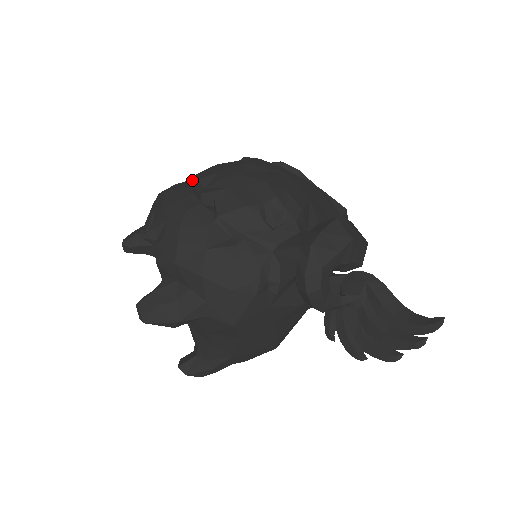
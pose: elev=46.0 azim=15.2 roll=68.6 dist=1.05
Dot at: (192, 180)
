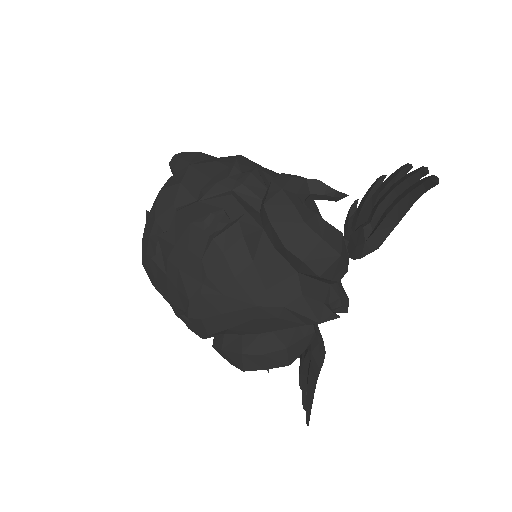
Dot at: (194, 190)
